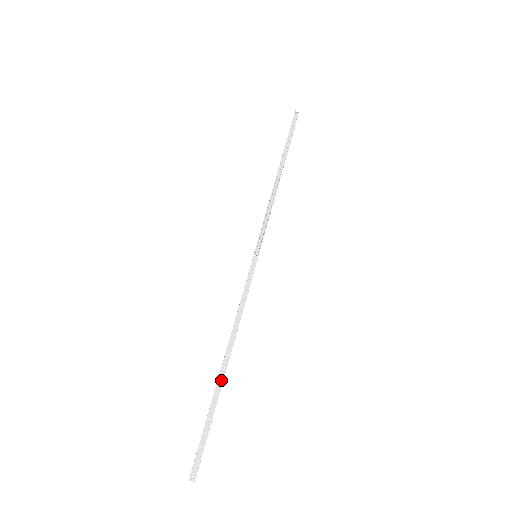
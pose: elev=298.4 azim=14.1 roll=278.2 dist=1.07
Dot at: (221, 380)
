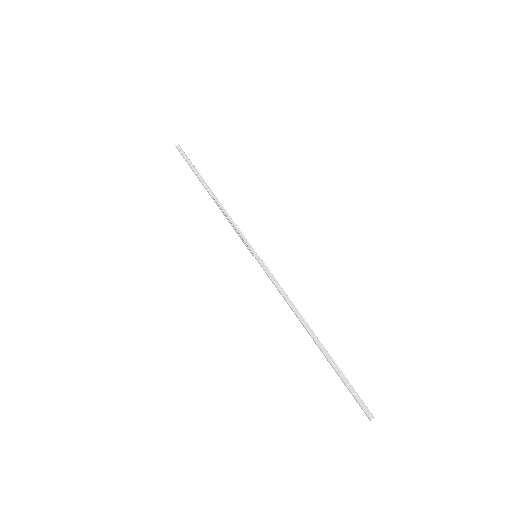
Dot at: (322, 347)
